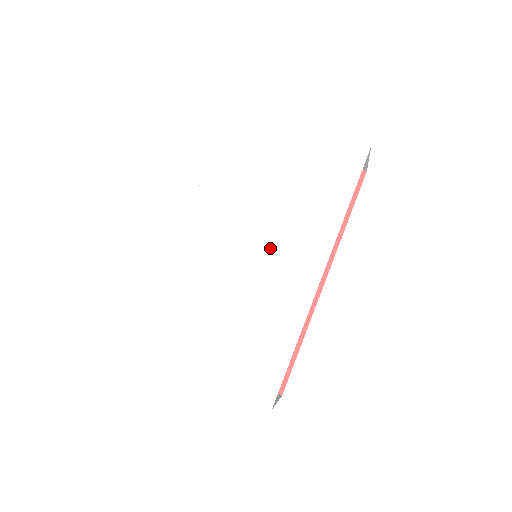
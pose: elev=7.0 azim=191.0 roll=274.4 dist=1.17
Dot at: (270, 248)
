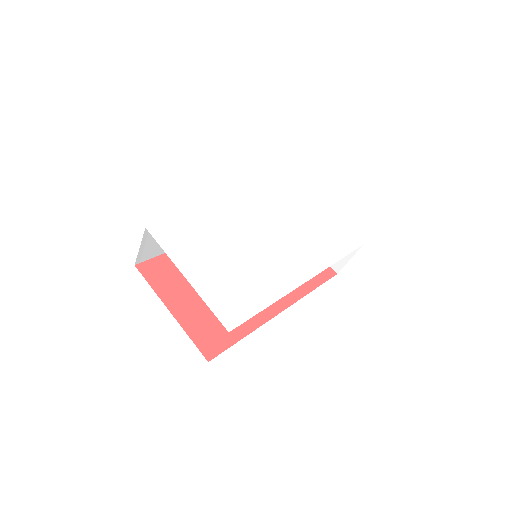
Dot at: (281, 246)
